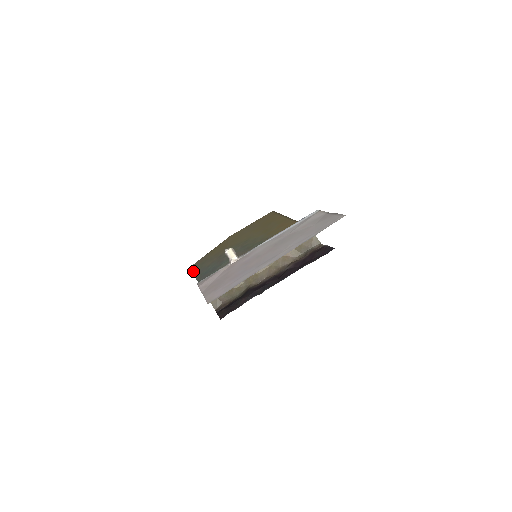
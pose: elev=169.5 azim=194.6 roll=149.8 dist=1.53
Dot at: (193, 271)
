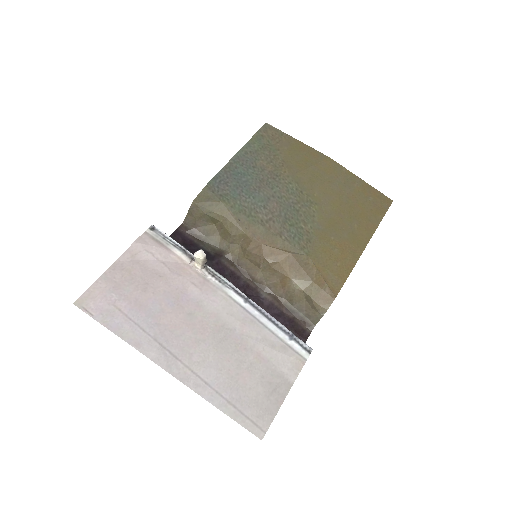
Dot at: (250, 140)
